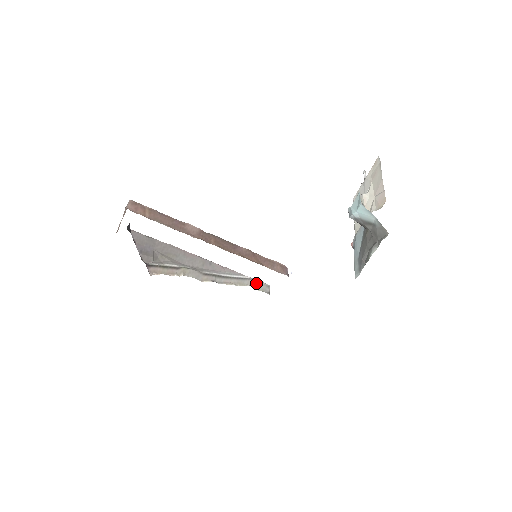
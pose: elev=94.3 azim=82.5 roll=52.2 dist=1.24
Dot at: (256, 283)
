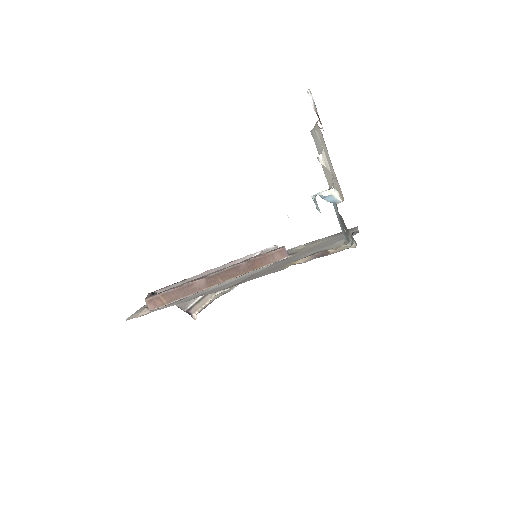
Dot at: occluded
